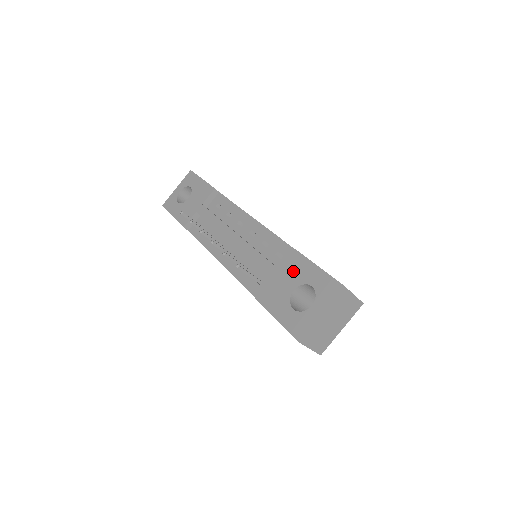
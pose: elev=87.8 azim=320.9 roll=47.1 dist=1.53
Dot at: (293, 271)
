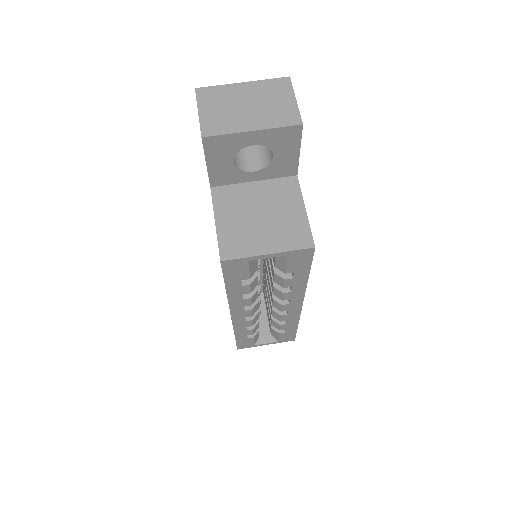
Dot at: occluded
